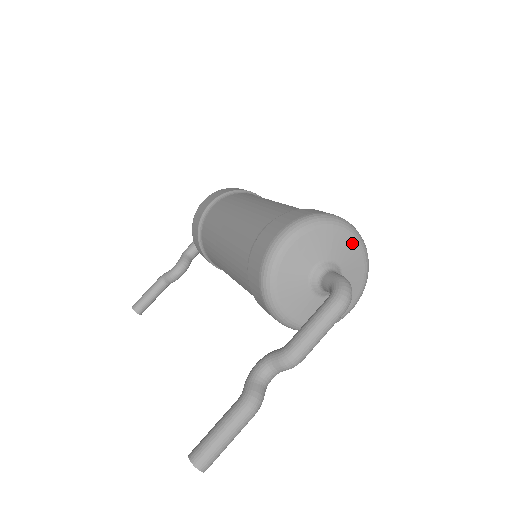
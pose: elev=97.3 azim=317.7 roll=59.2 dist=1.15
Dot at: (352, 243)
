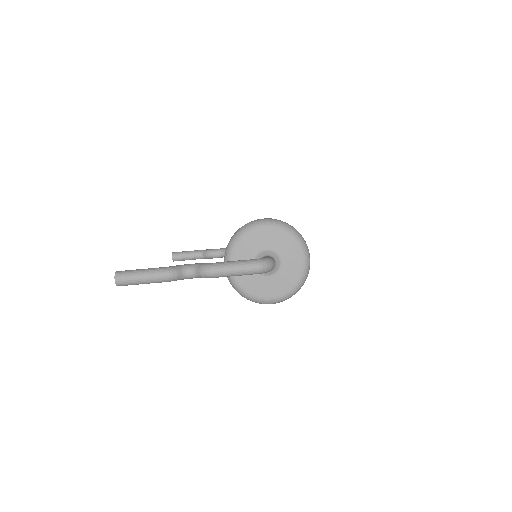
Dot at: (299, 259)
